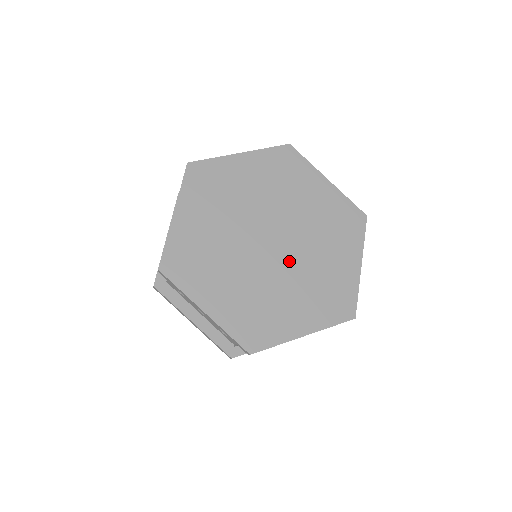
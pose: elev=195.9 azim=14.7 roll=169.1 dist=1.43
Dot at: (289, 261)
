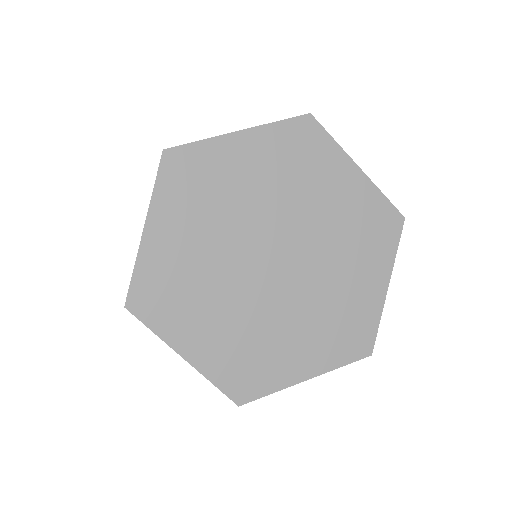
Dot at: (308, 253)
